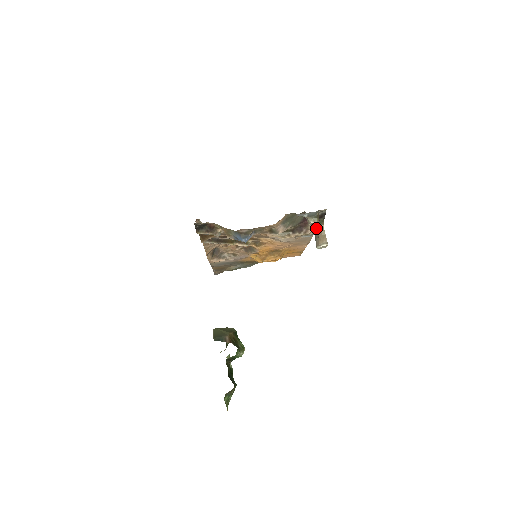
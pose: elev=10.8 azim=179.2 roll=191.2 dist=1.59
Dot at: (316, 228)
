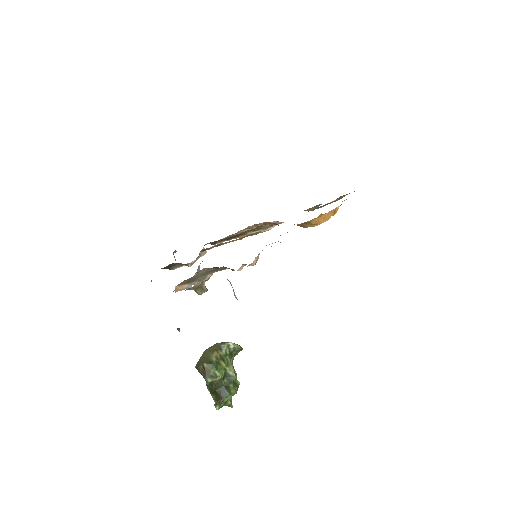
Dot at: occluded
